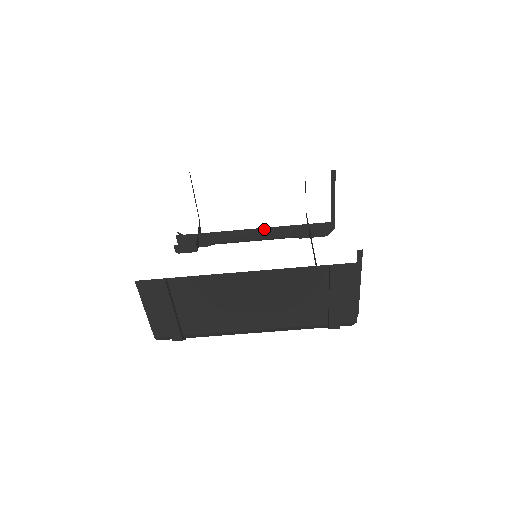
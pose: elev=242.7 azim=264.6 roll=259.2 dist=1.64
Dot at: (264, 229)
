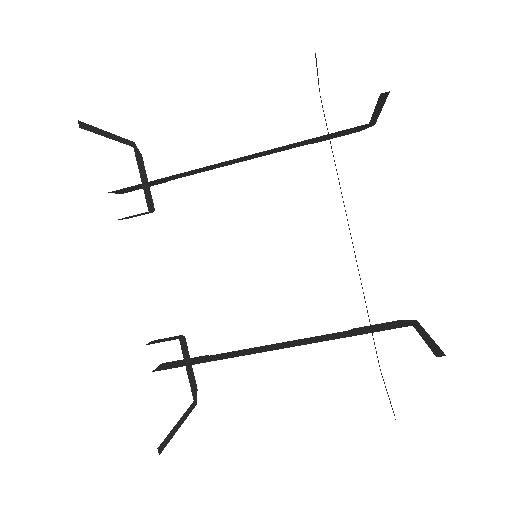
Dot at: (251, 155)
